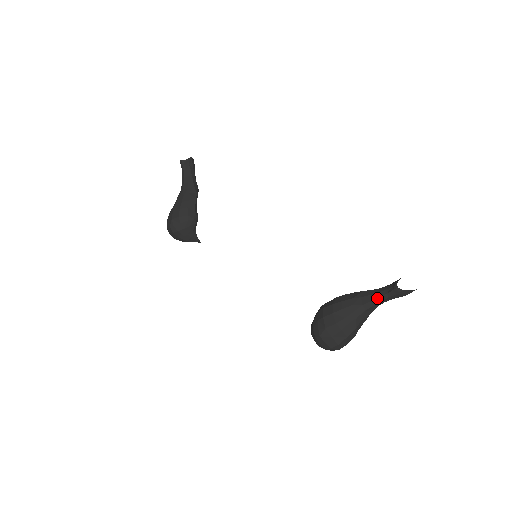
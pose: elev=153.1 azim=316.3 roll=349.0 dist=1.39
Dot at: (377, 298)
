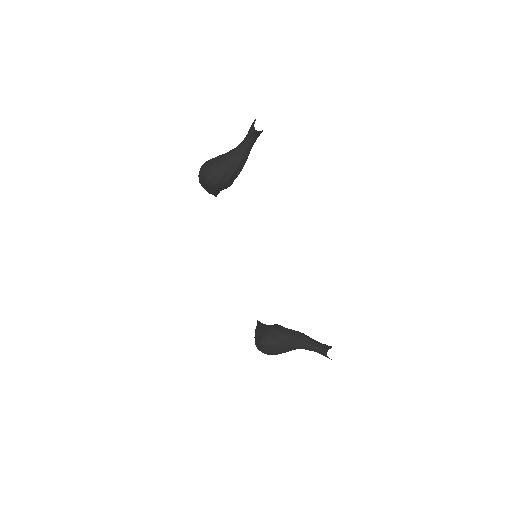
Dot at: (311, 348)
